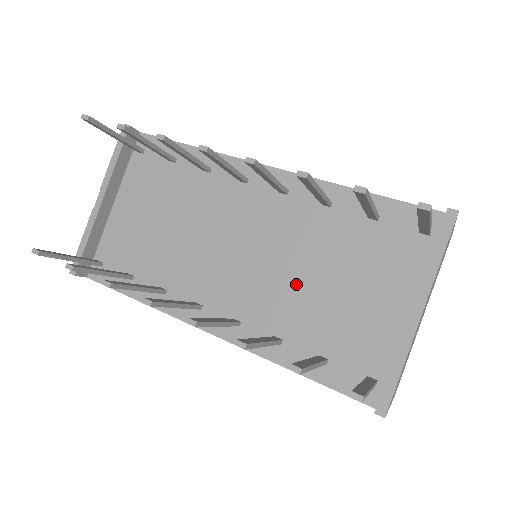
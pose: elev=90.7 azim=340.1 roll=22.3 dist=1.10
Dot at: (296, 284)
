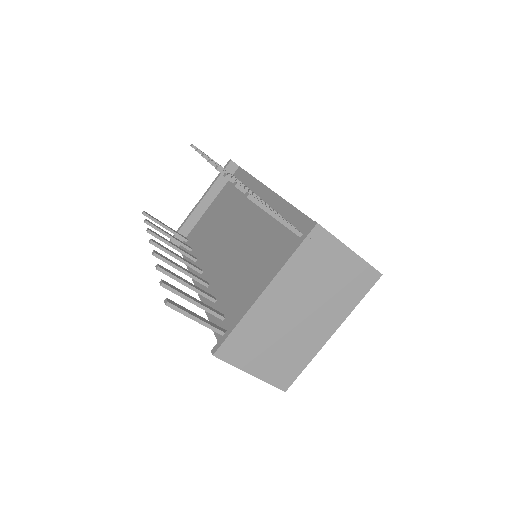
Dot at: (240, 266)
